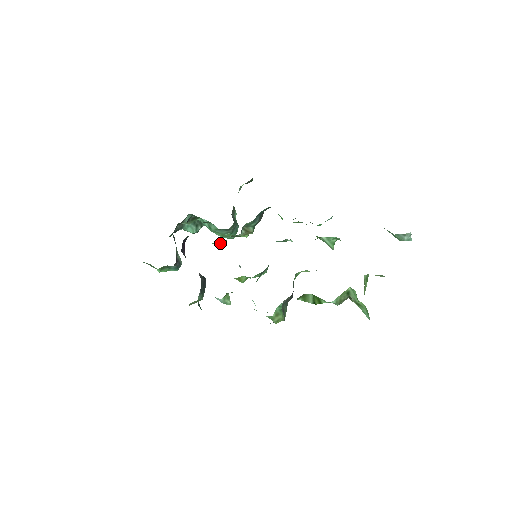
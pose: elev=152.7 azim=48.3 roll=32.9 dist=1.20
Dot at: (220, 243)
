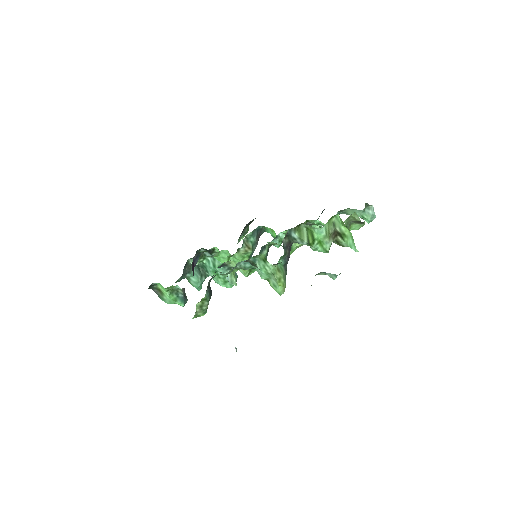
Dot at: (225, 255)
